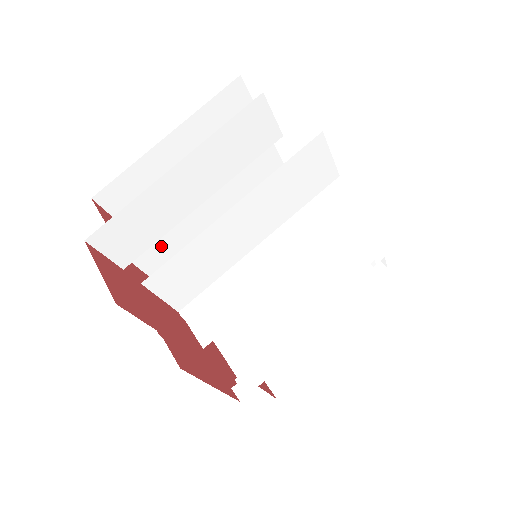
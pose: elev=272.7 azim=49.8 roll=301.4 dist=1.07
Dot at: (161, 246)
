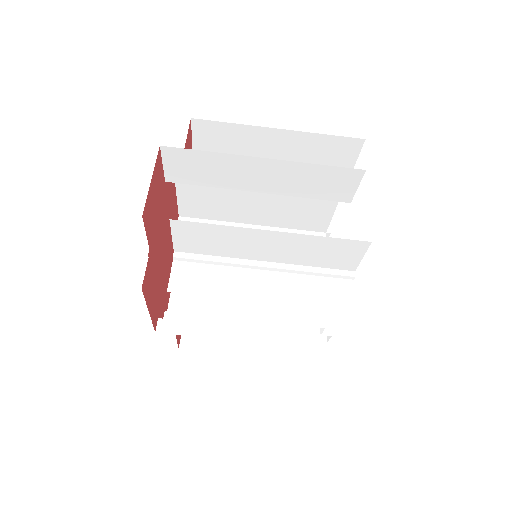
Dot at: occluded
